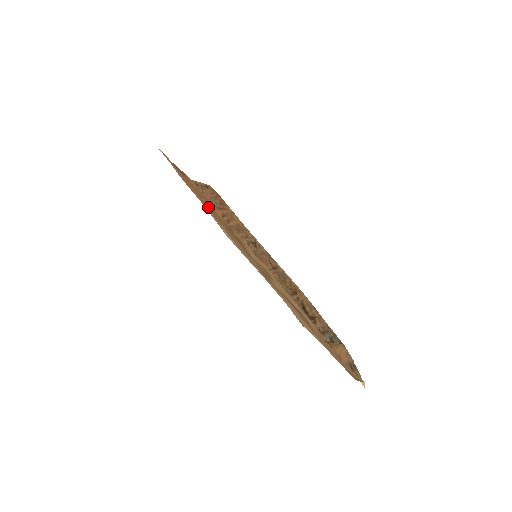
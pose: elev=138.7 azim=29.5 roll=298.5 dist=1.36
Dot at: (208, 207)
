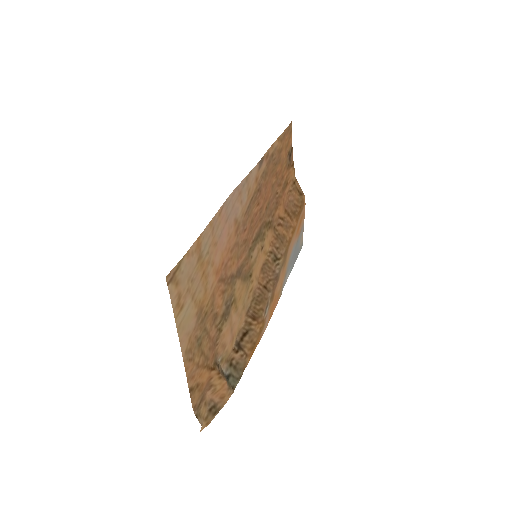
Dot at: (273, 195)
